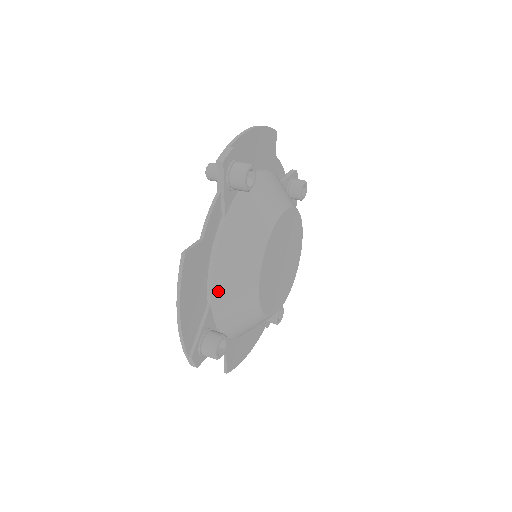
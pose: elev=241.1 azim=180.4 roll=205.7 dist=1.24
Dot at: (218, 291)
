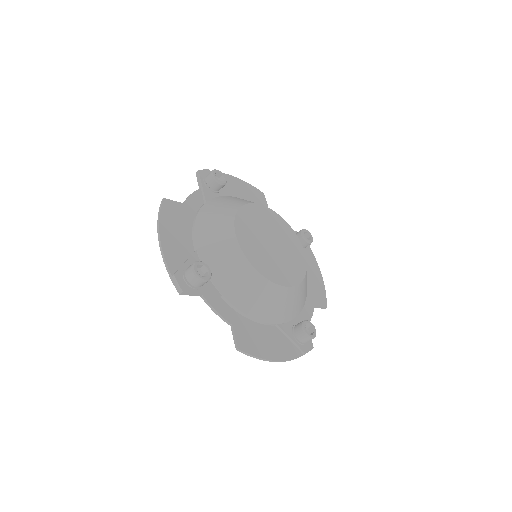
Dot at: (201, 239)
